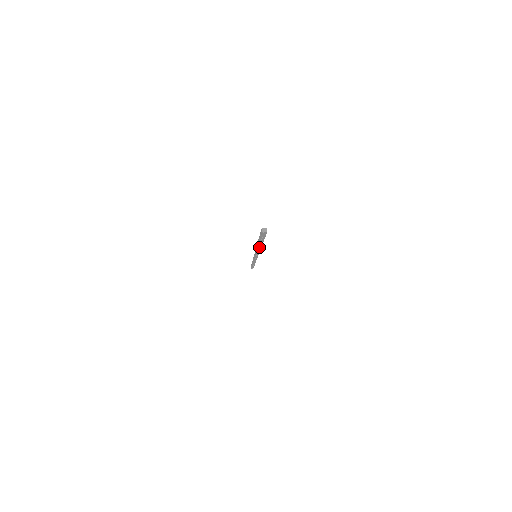
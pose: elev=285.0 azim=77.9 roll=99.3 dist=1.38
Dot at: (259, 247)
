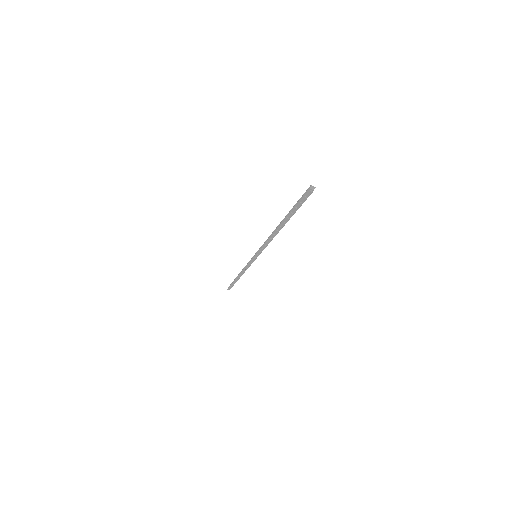
Dot at: (278, 229)
